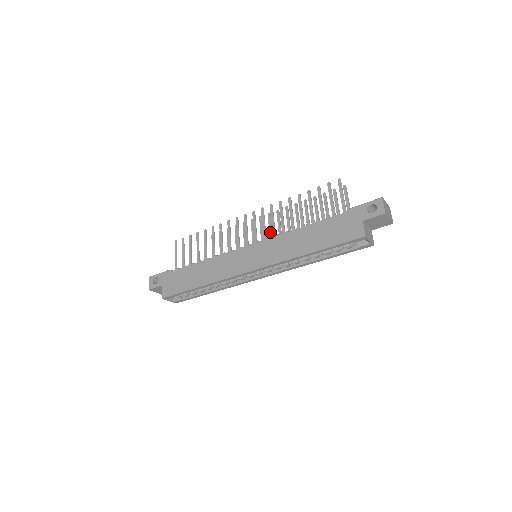
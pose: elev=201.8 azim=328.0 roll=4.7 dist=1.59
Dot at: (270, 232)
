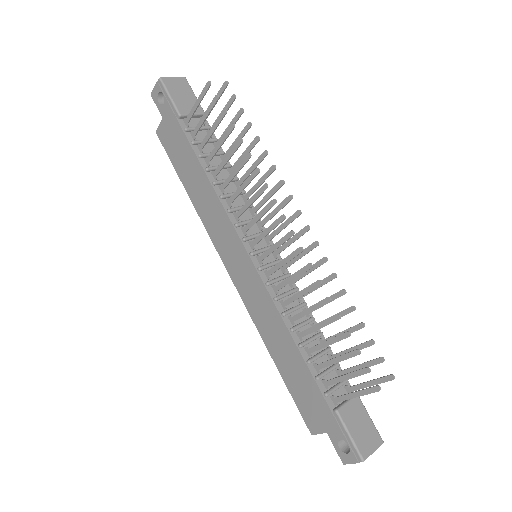
Dot at: (295, 258)
